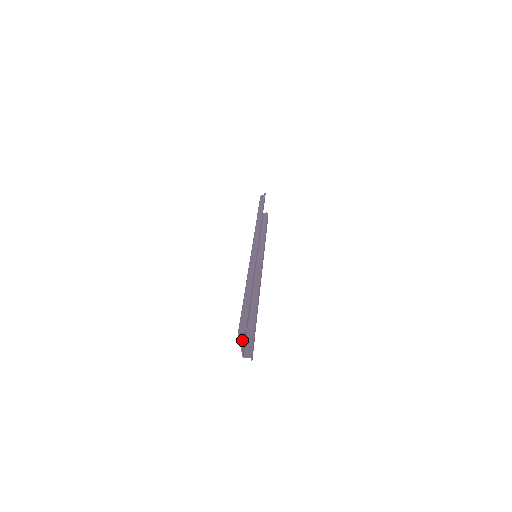
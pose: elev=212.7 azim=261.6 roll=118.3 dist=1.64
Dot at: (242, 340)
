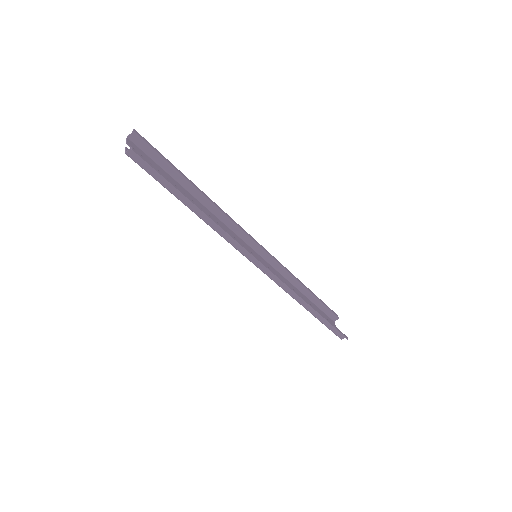
Dot at: occluded
